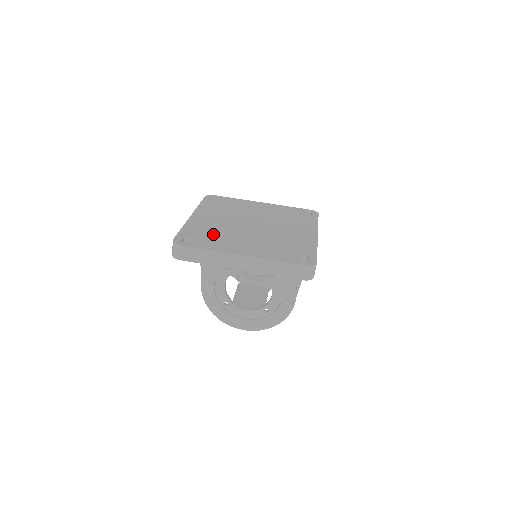
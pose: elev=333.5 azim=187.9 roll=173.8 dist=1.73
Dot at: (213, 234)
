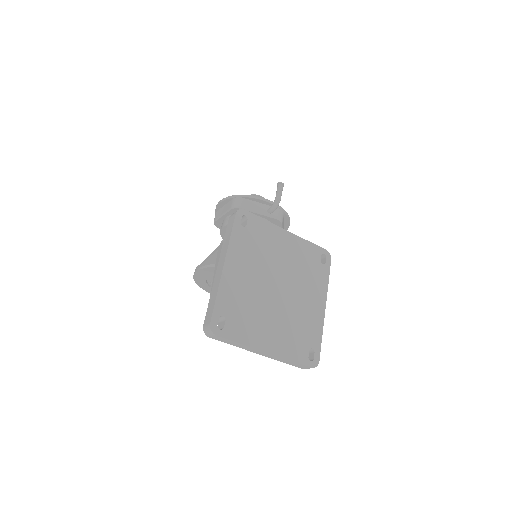
Dot at: (244, 310)
